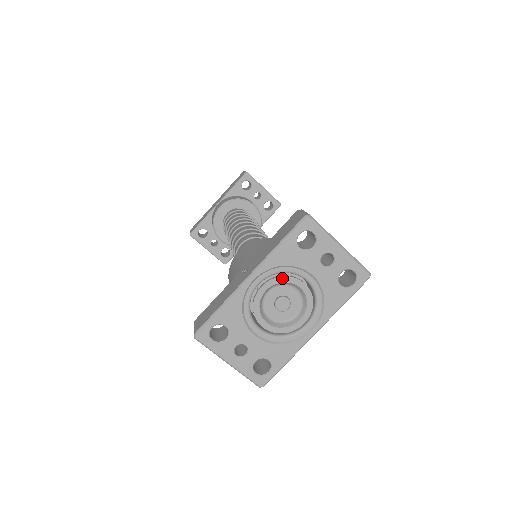
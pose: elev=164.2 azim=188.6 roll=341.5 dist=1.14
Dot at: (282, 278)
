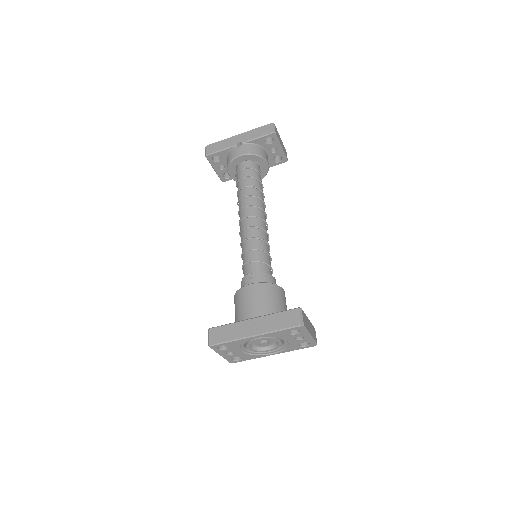
Dot at: (271, 338)
